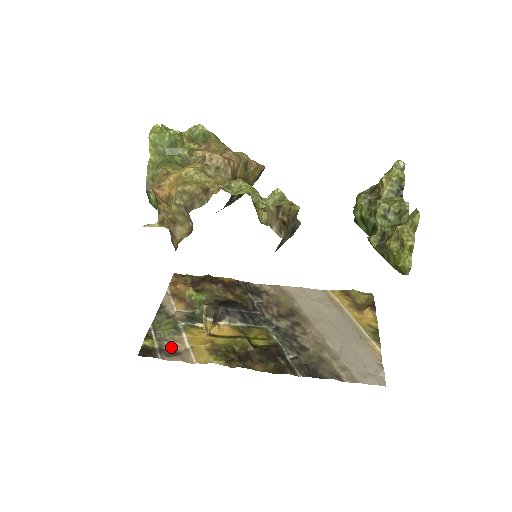
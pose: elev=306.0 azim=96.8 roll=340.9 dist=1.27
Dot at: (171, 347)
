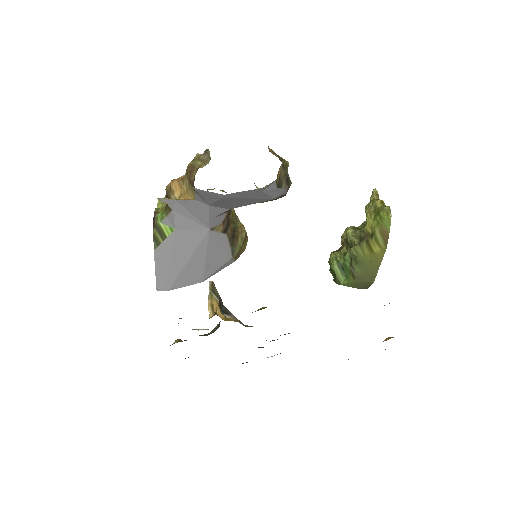
Dot at: occluded
